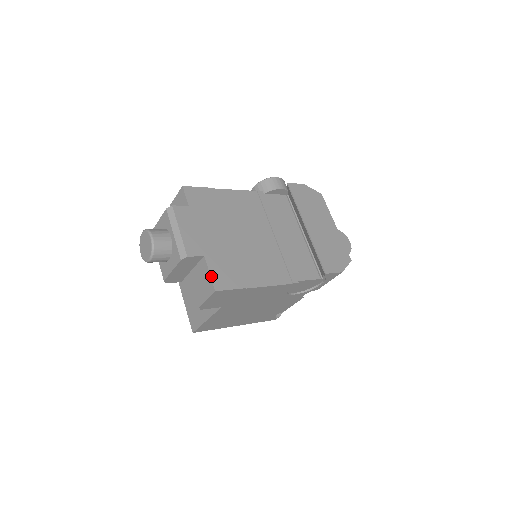
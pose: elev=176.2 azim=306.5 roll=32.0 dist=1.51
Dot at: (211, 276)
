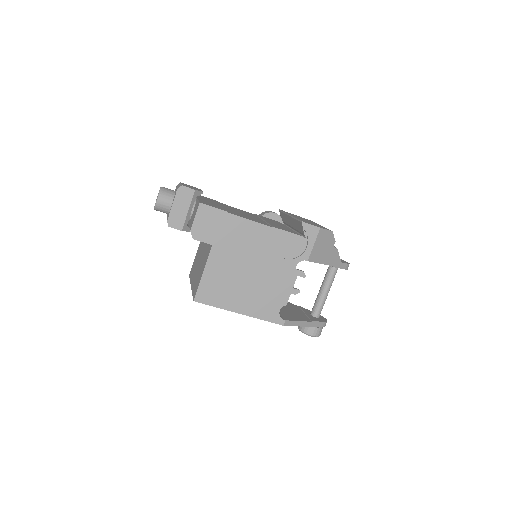
Dot at: (199, 201)
